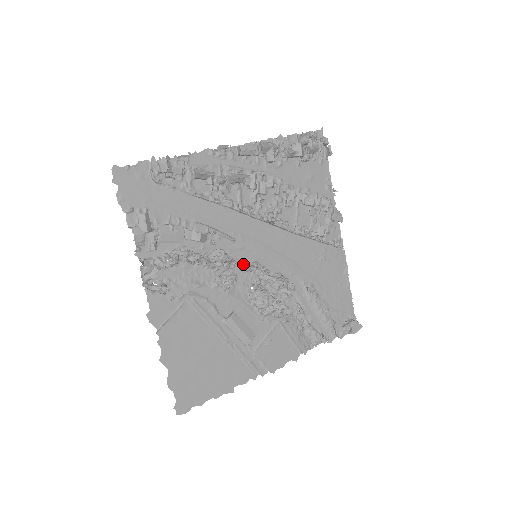
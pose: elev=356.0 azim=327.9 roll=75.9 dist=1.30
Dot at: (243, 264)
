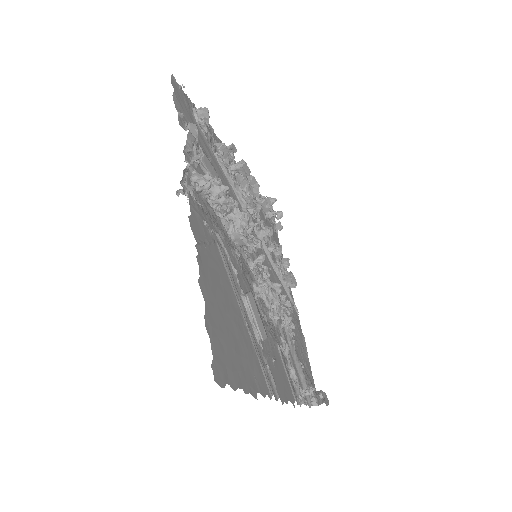
Dot at: (247, 256)
